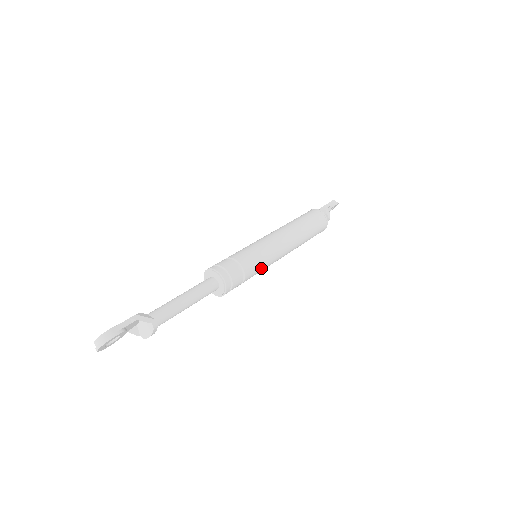
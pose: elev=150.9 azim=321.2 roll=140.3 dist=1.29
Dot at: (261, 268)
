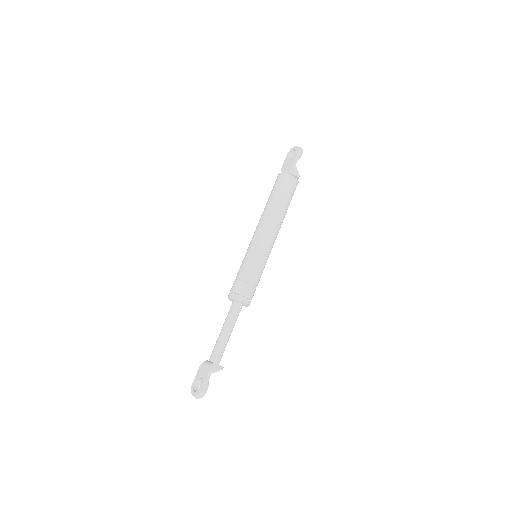
Dot at: occluded
